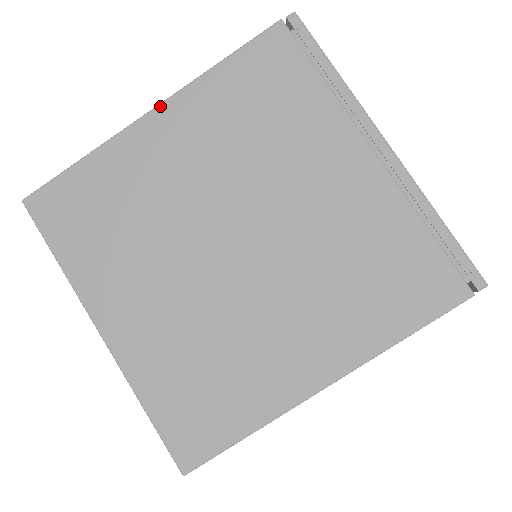
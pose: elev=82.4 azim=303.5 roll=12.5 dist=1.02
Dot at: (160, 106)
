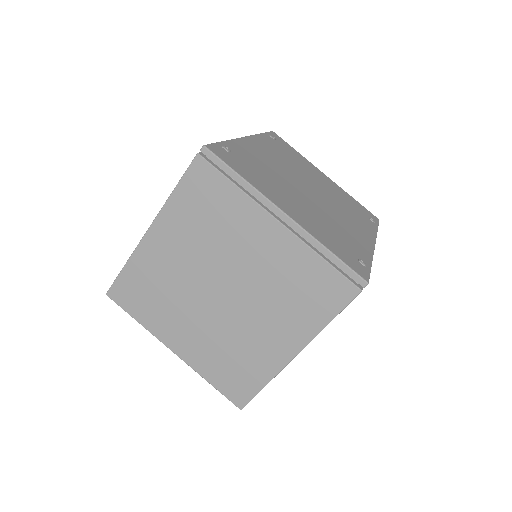
Dot at: (152, 225)
